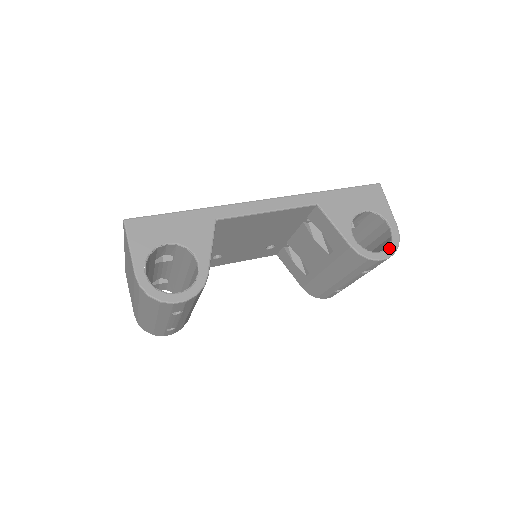
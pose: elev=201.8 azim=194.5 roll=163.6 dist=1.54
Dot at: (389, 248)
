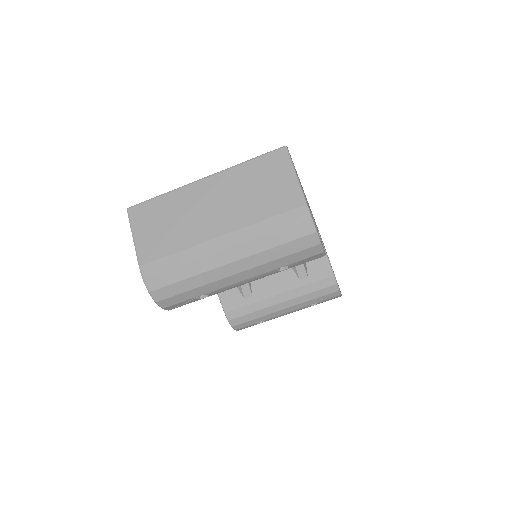
Dot at: occluded
